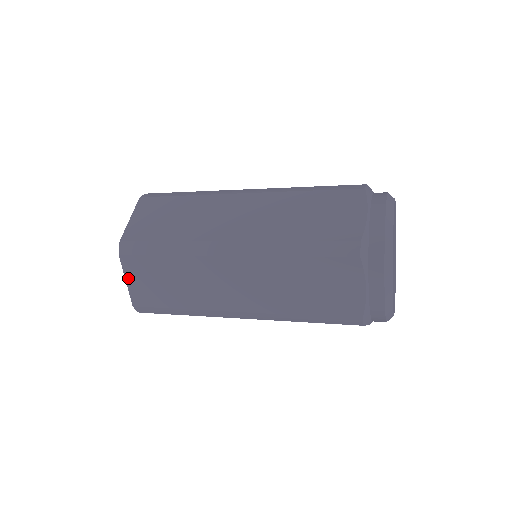
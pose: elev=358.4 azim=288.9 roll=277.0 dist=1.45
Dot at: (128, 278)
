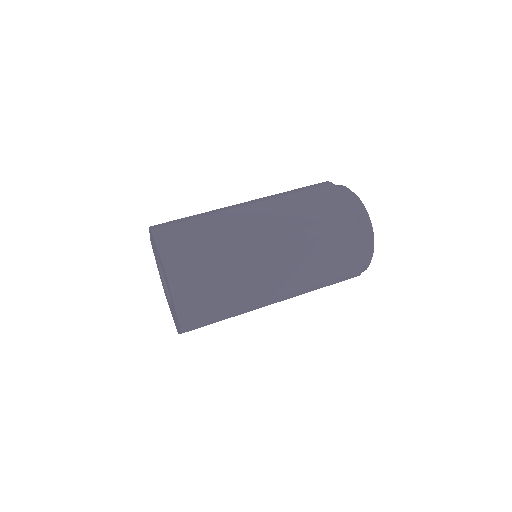
Dot at: occluded
